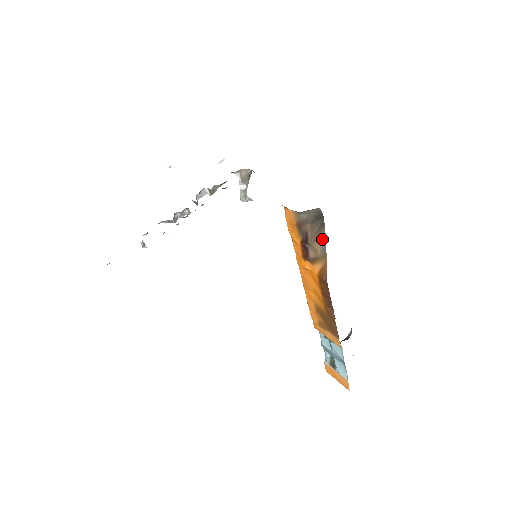
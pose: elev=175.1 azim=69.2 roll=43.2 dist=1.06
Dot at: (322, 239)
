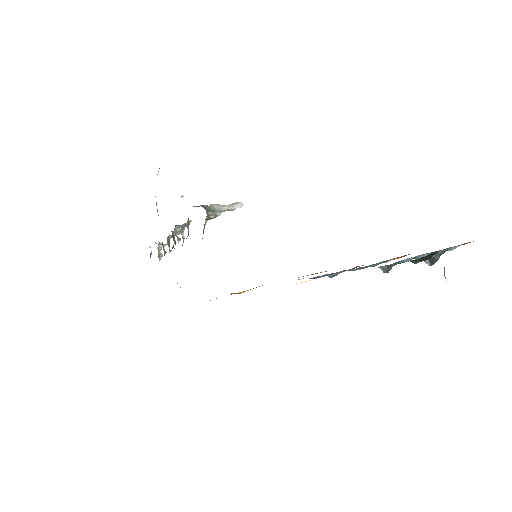
Dot at: occluded
